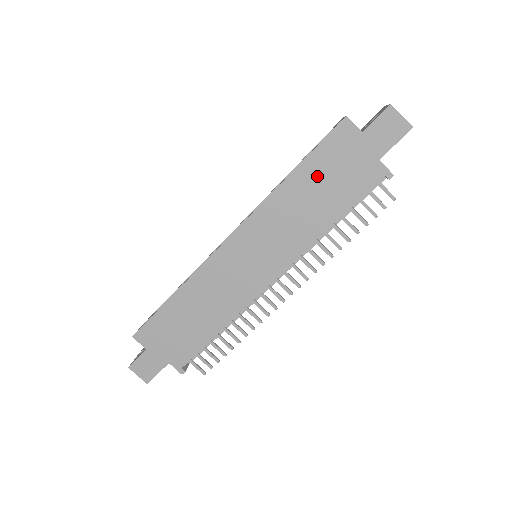
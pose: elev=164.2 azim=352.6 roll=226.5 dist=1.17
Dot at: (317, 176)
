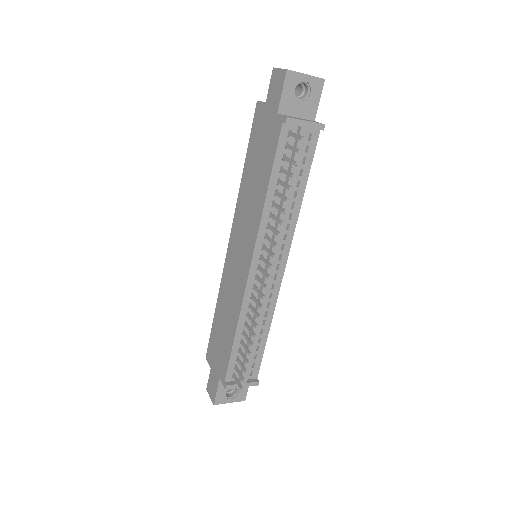
Dot at: (254, 158)
